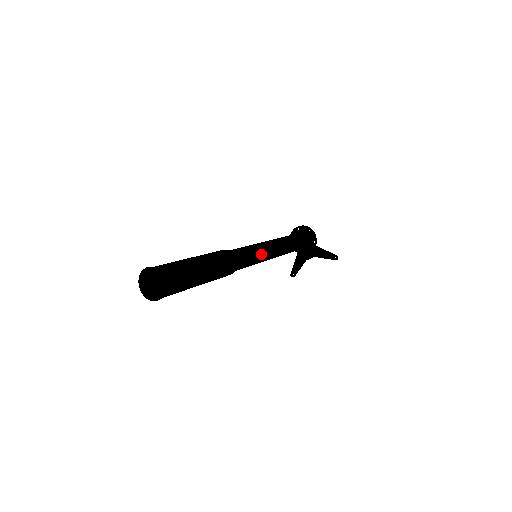
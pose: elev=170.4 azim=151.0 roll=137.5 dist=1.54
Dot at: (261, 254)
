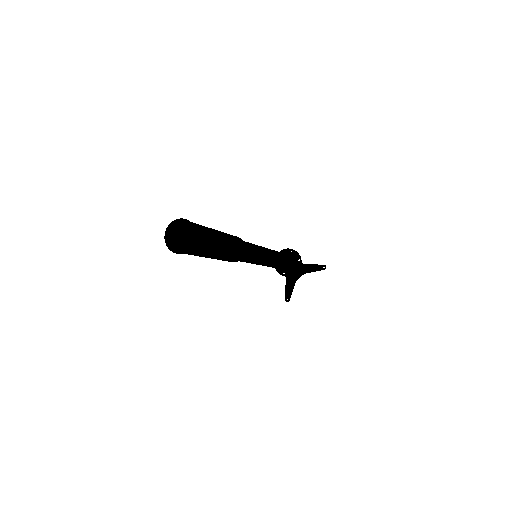
Dot at: (261, 250)
